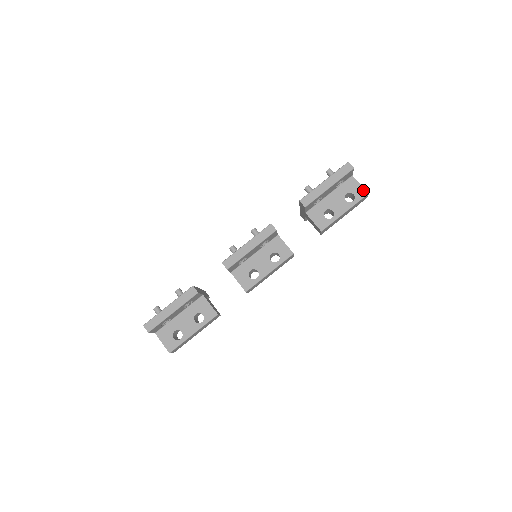
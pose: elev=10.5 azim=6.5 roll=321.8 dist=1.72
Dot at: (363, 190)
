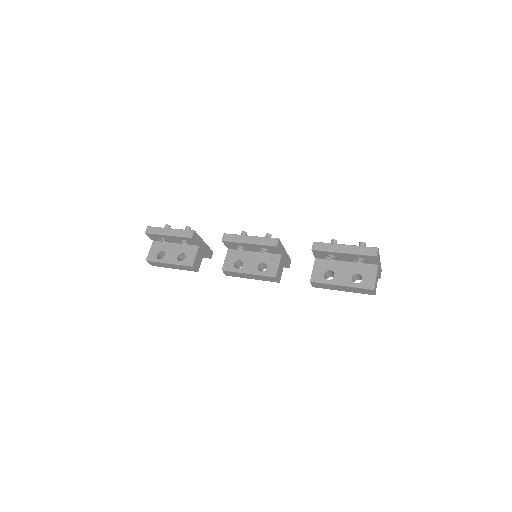
Dot at: (373, 283)
